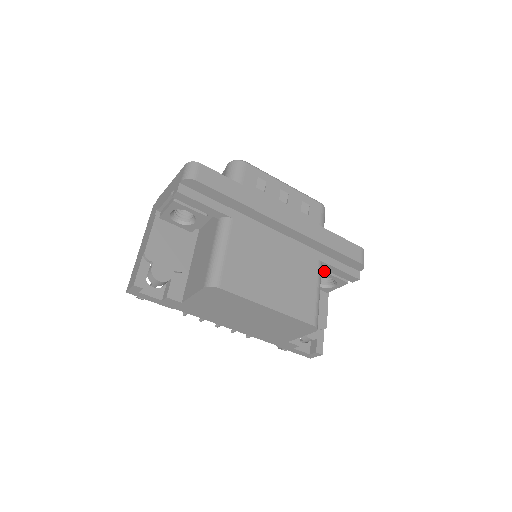
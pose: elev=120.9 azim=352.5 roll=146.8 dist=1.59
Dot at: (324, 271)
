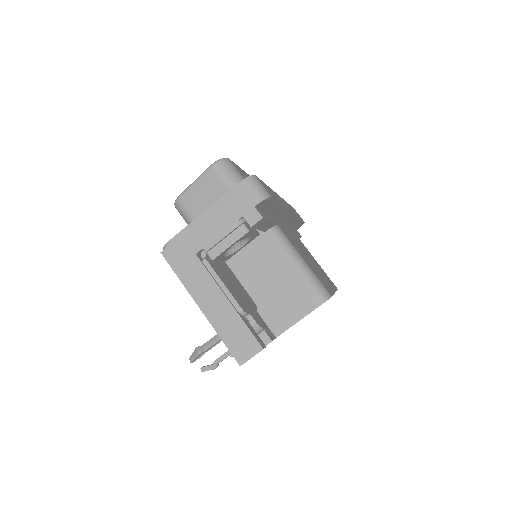
Dot at: occluded
